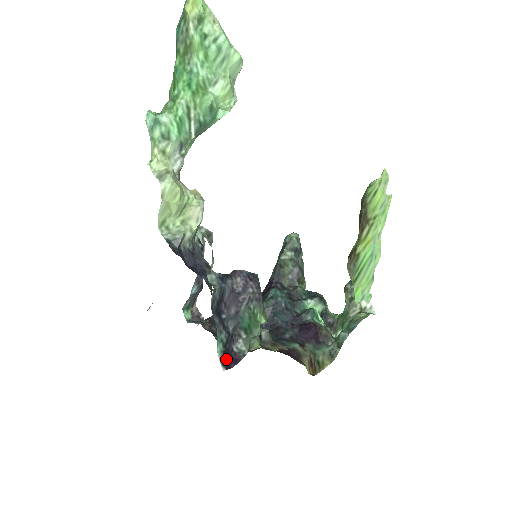
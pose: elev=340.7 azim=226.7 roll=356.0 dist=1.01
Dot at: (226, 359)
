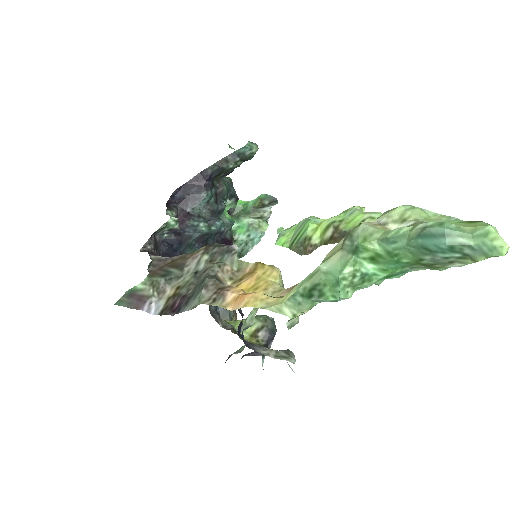
Dot at: occluded
